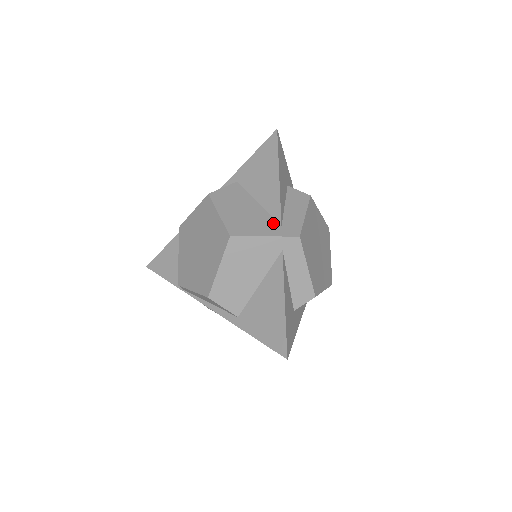
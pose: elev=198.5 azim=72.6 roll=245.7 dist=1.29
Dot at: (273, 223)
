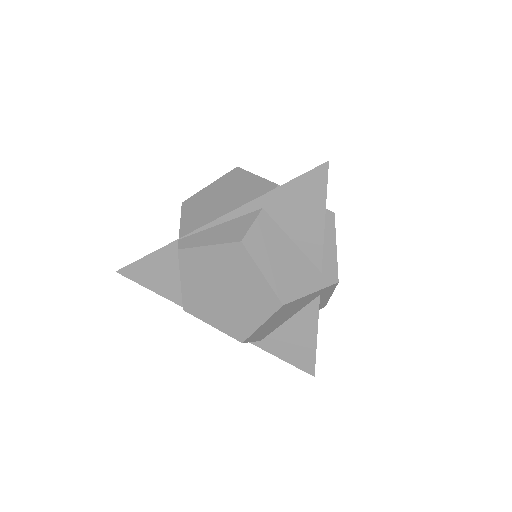
Dot at: (314, 271)
